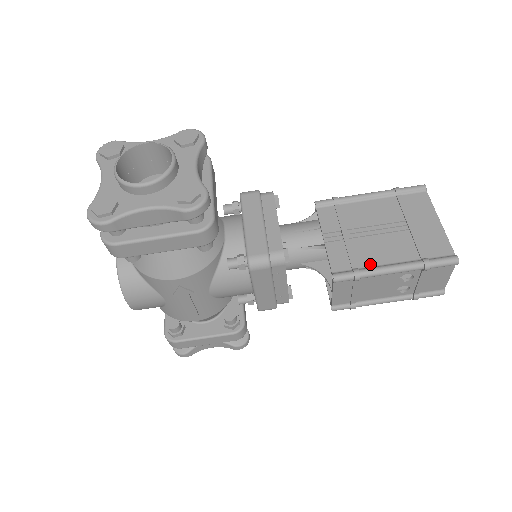
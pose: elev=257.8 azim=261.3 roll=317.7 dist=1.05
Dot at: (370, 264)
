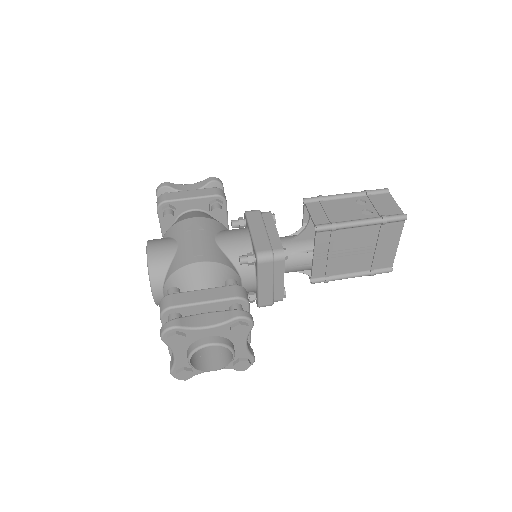
Dot at: occluded
